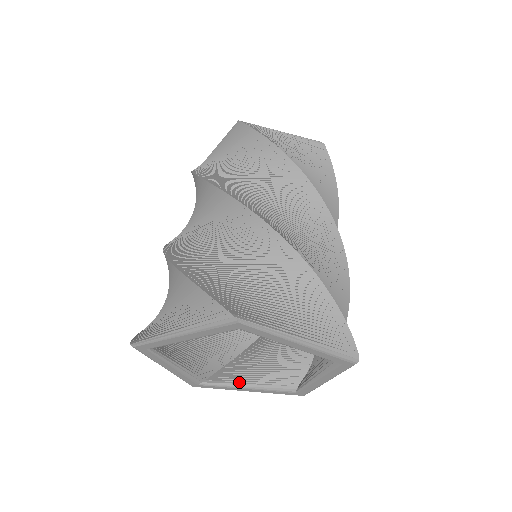
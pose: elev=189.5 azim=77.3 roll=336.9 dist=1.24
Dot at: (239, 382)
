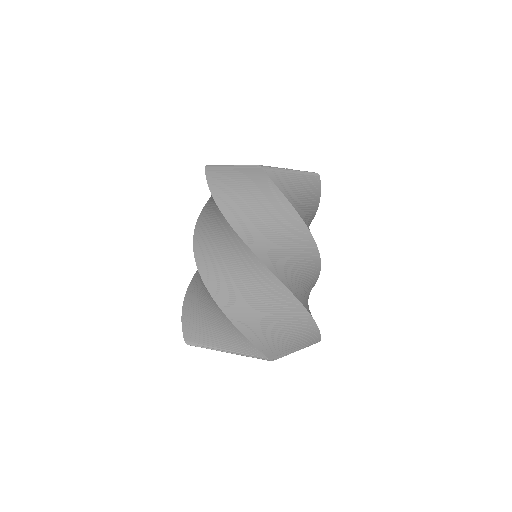
Dot at: occluded
